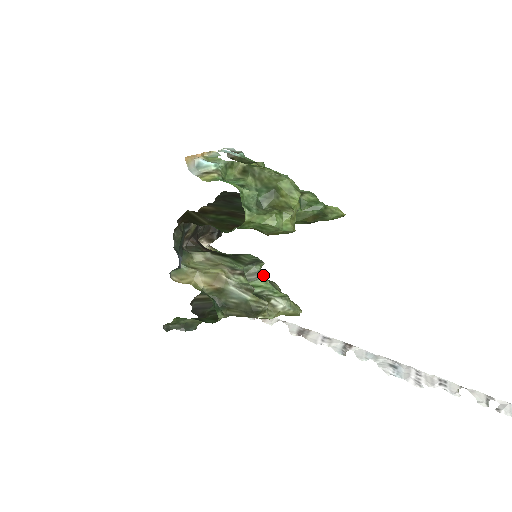
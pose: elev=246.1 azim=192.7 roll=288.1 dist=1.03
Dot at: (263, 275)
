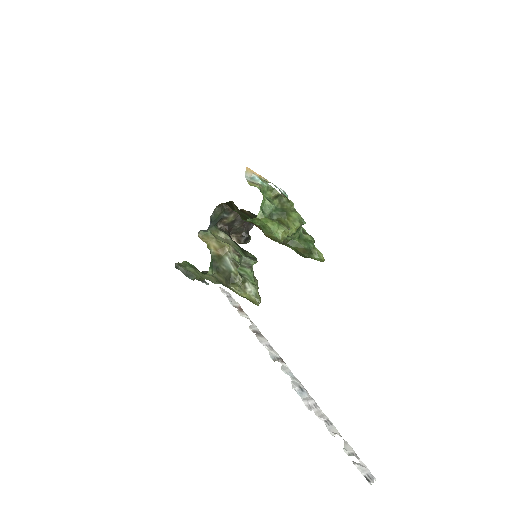
Dot at: (252, 268)
